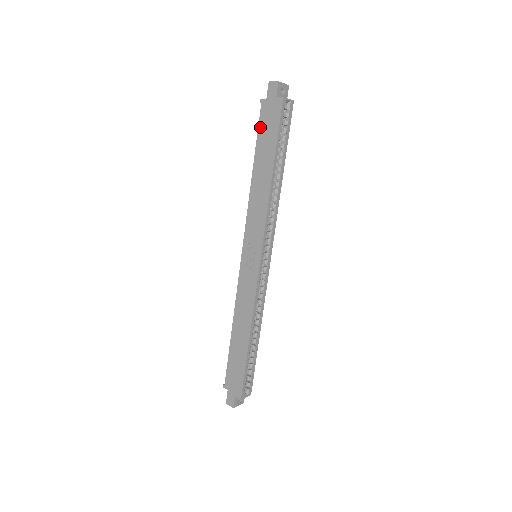
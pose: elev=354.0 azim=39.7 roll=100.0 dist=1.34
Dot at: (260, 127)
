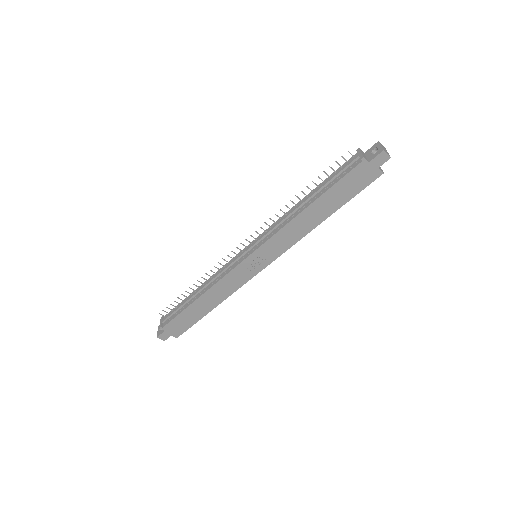
Dot at: (345, 179)
